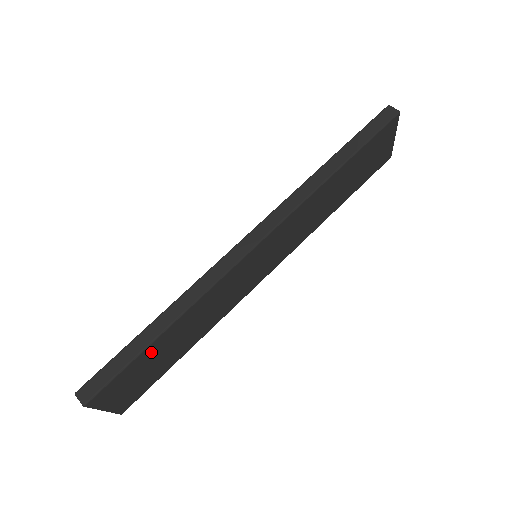
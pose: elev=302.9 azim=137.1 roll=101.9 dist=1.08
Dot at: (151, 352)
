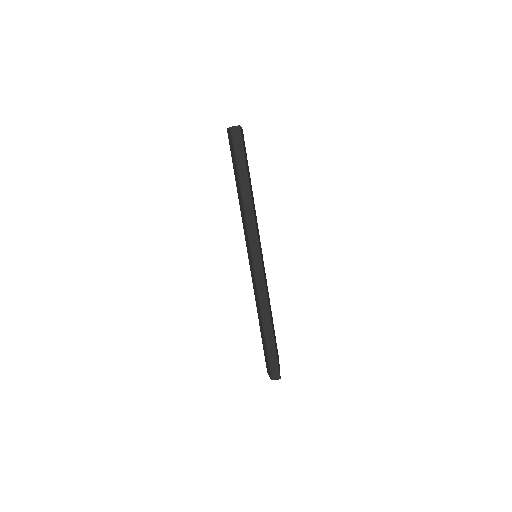
Dot at: (274, 338)
